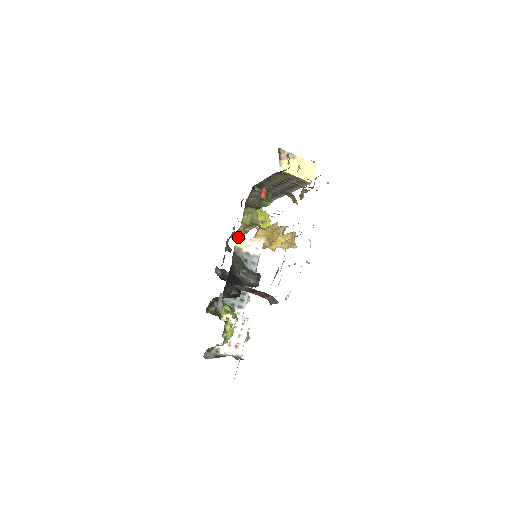
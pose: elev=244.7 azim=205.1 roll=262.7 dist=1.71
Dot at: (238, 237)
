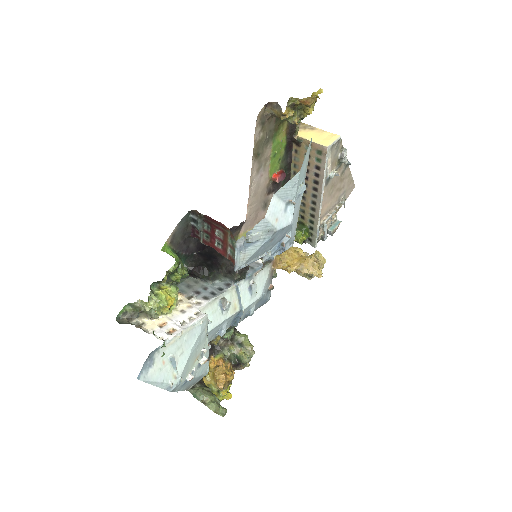
Dot at: occluded
